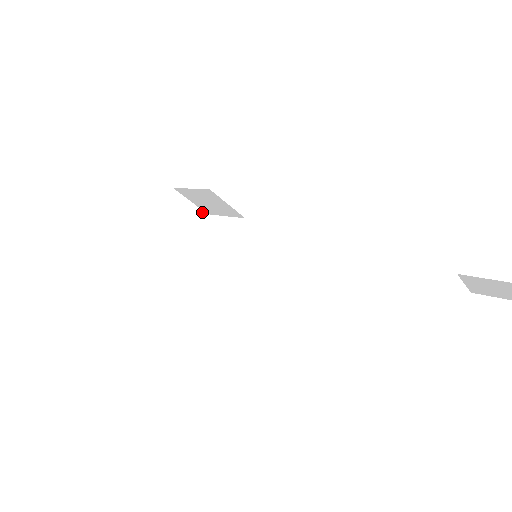
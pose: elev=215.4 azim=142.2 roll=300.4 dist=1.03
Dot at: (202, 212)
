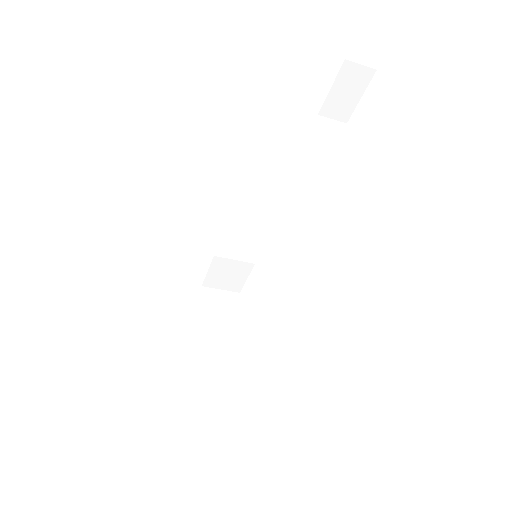
Dot at: (234, 293)
